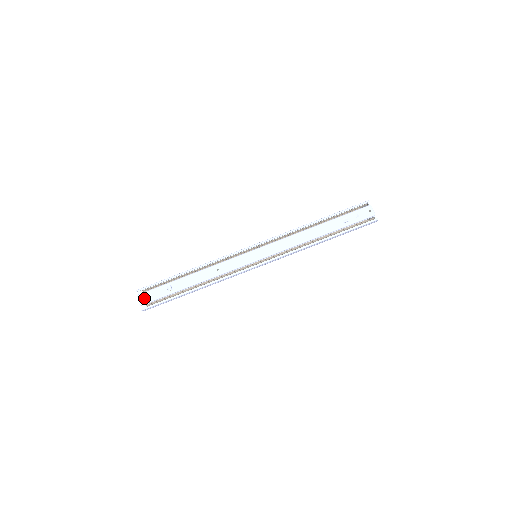
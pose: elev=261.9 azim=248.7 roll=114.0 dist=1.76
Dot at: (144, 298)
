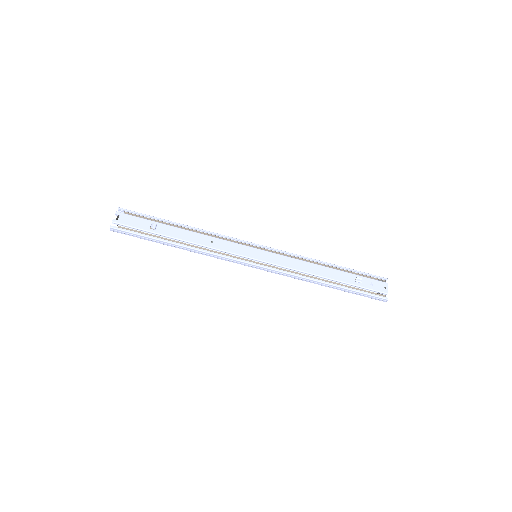
Dot at: (121, 218)
